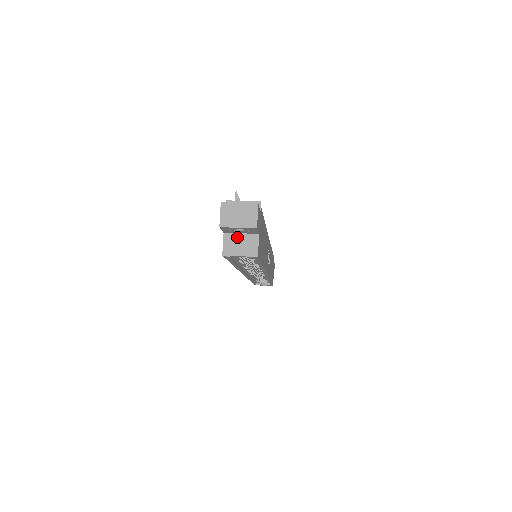
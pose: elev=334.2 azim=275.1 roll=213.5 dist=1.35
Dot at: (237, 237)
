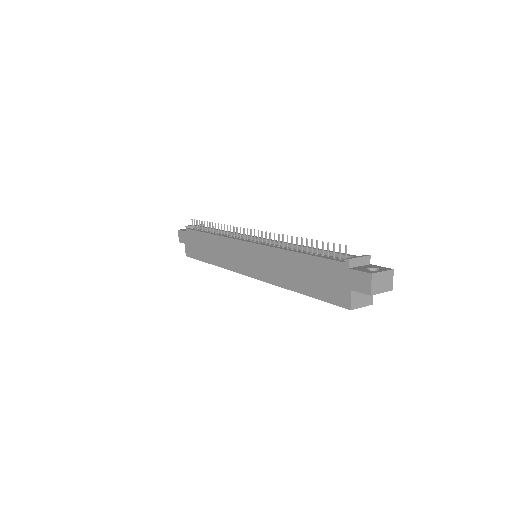
Dot at: occluded
